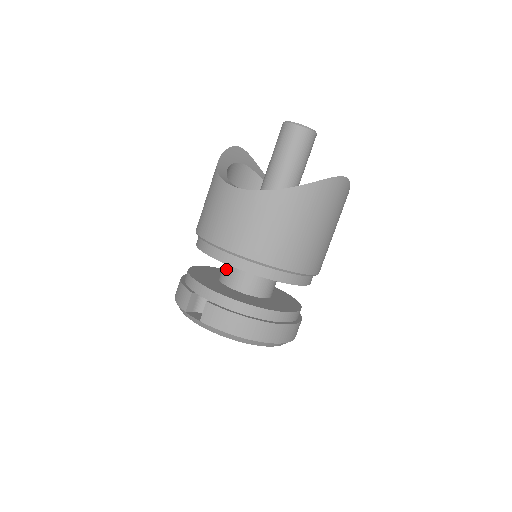
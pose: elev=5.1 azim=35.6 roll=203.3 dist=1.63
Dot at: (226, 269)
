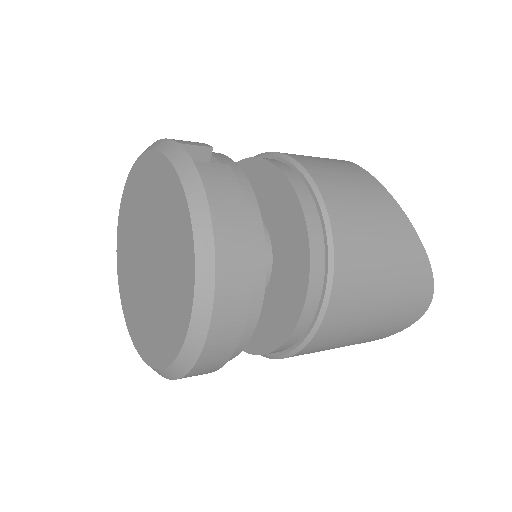
Dot at: occluded
